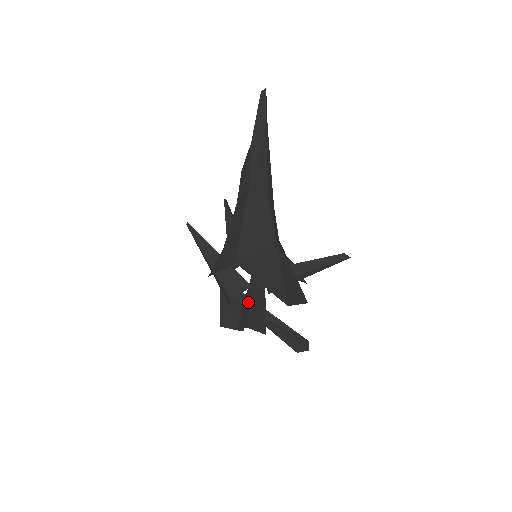
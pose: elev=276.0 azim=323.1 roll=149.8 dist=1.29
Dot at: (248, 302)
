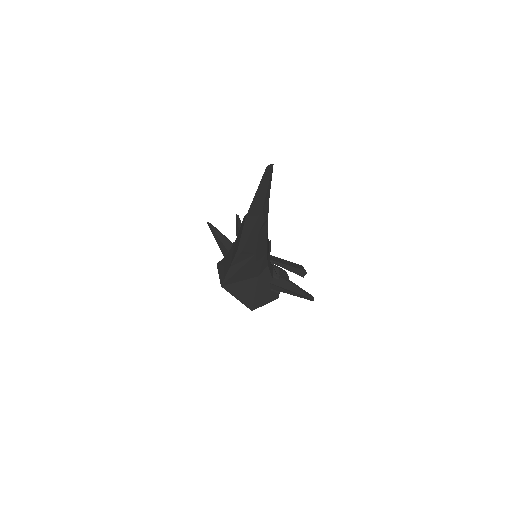
Dot at: occluded
